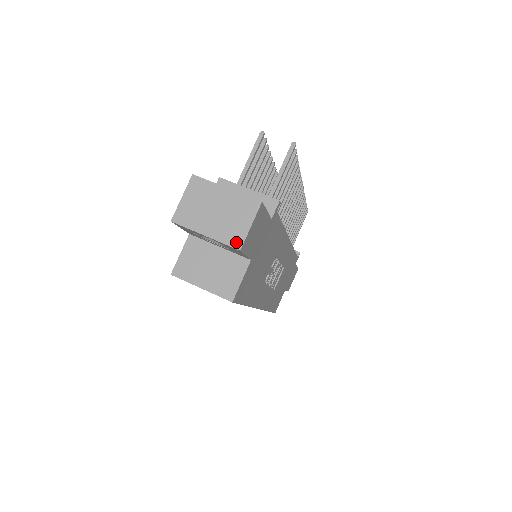
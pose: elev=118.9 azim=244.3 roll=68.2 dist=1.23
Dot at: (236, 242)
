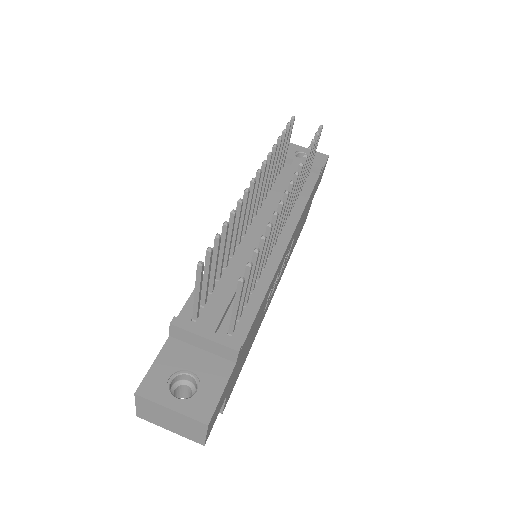
Dot at: (198, 441)
